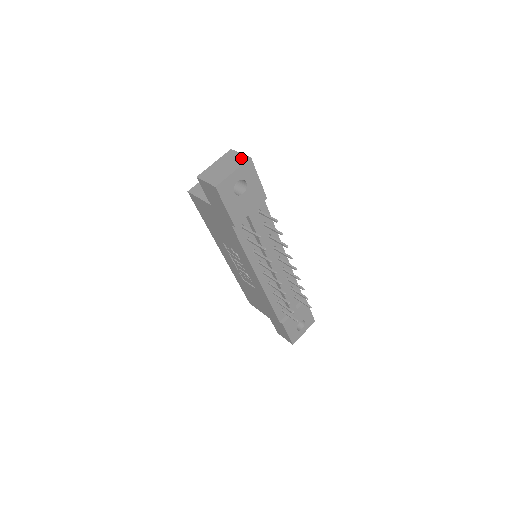
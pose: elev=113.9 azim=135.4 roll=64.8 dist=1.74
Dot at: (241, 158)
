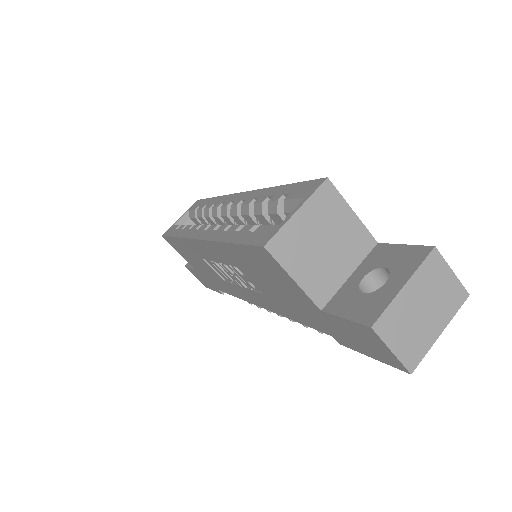
Dot at: (455, 291)
